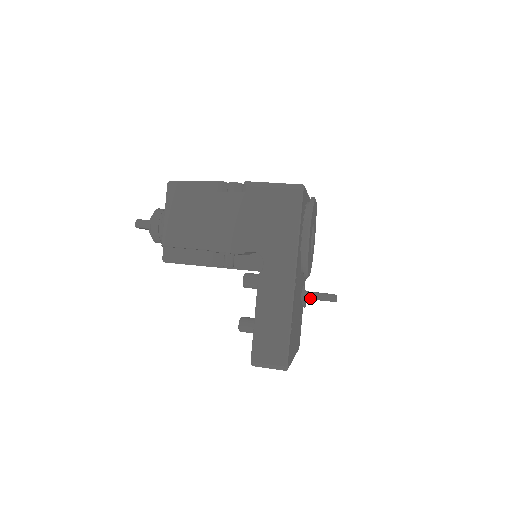
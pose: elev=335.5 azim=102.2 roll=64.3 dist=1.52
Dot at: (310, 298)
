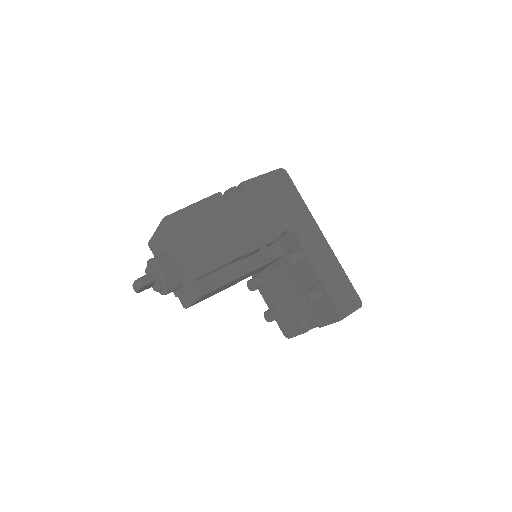
Dot at: occluded
